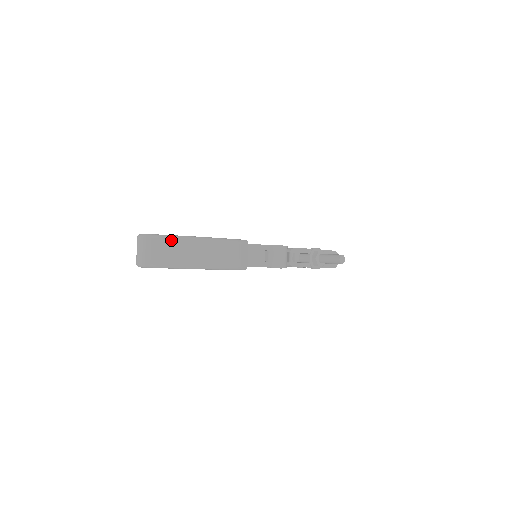
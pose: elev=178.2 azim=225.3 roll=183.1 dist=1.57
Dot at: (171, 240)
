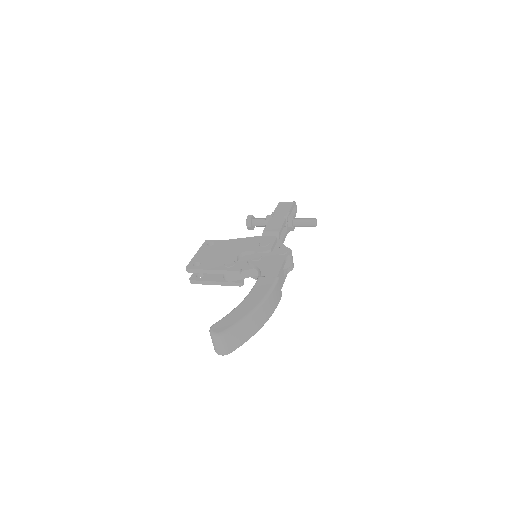
Dot at: (241, 325)
